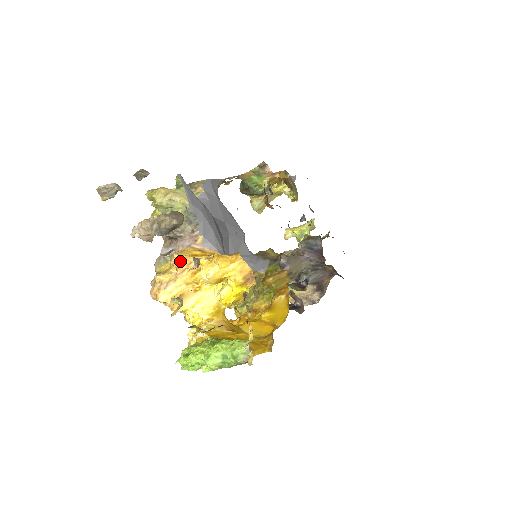
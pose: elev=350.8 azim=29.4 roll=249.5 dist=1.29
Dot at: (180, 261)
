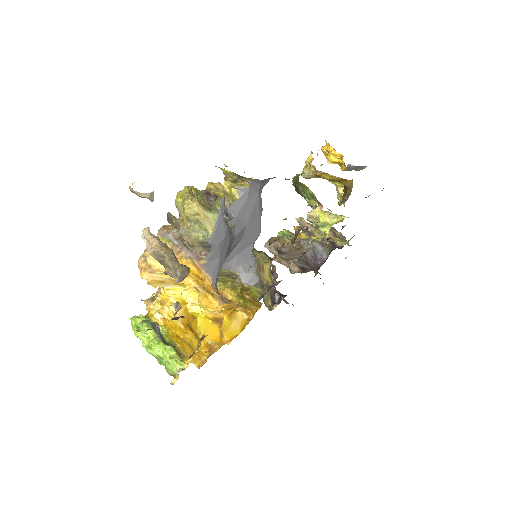
Dot at: occluded
